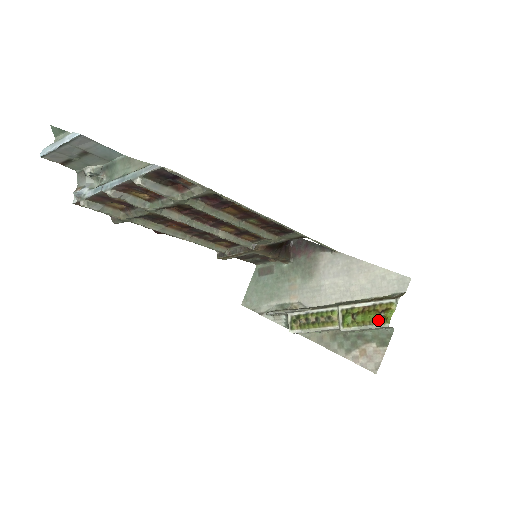
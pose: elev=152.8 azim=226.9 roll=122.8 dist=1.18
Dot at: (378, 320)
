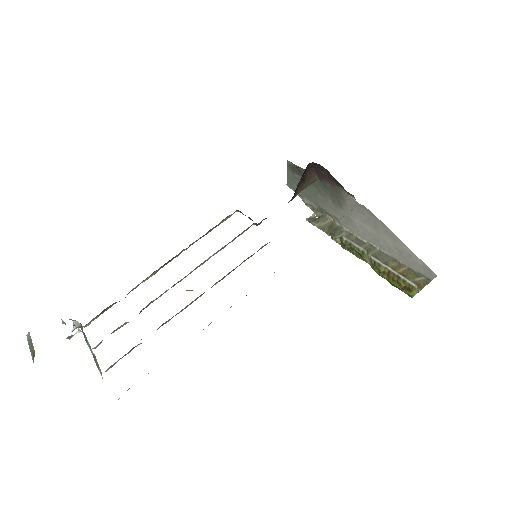
Dot at: occluded
